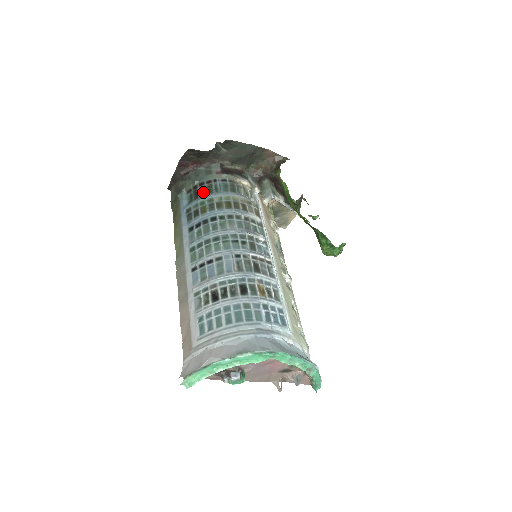
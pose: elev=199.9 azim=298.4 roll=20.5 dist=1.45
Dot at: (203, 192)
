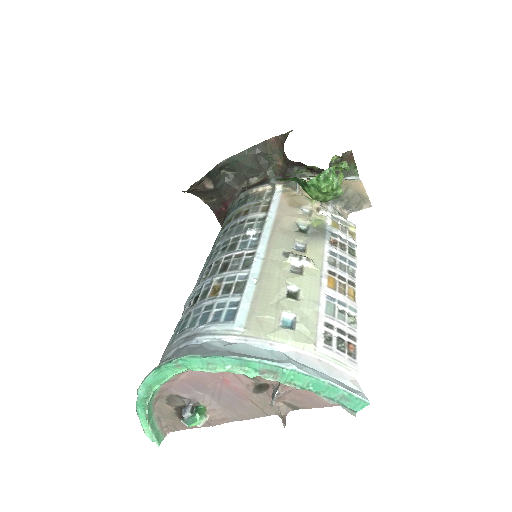
Dot at: occluded
